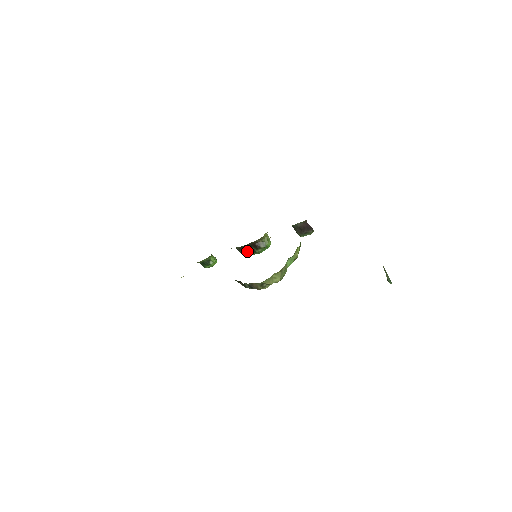
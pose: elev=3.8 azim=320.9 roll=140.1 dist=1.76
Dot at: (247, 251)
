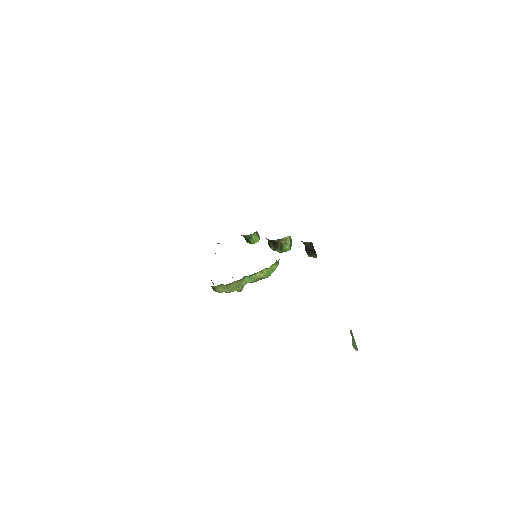
Dot at: (271, 245)
